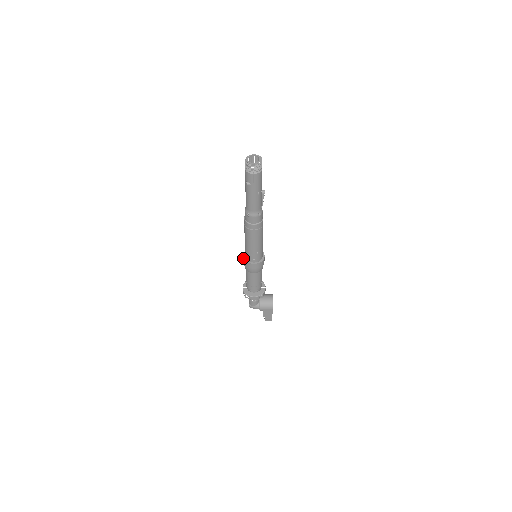
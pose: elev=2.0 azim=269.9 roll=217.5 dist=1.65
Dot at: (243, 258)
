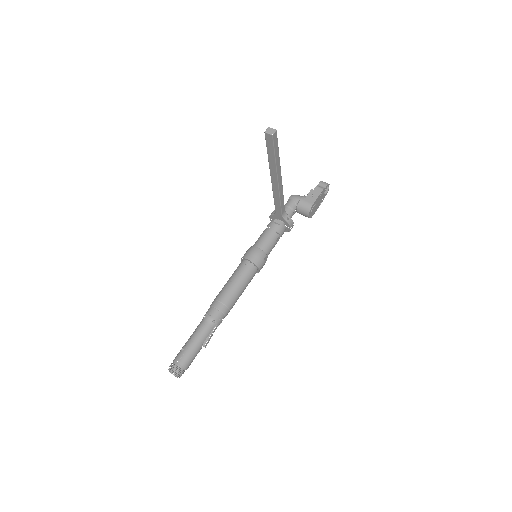
Dot at: occluded
